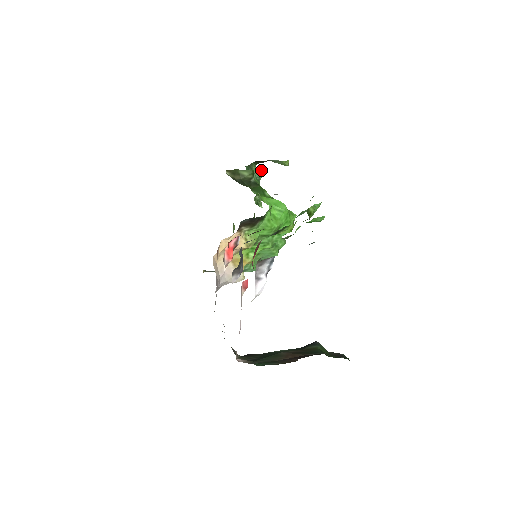
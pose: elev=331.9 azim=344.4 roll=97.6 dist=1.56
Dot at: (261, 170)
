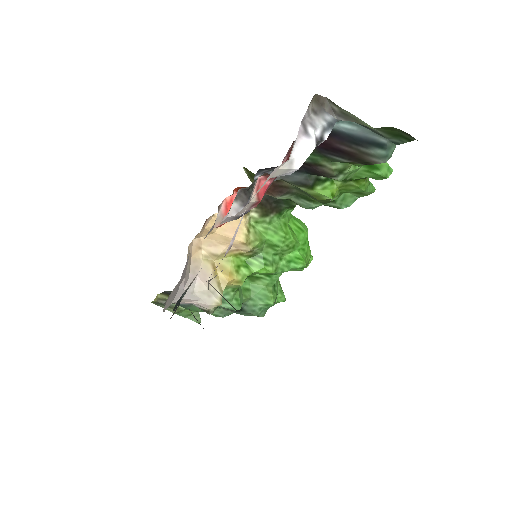
Dot at: occluded
